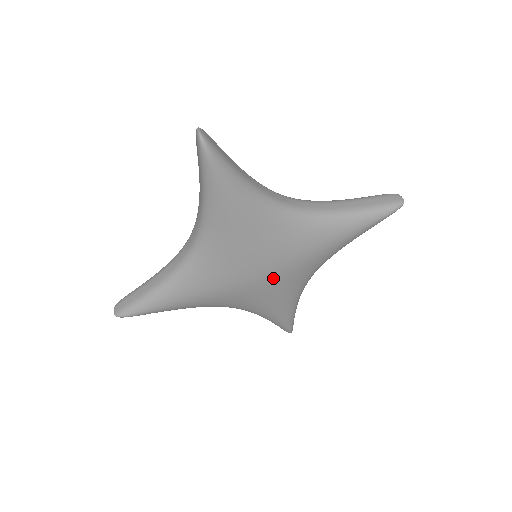
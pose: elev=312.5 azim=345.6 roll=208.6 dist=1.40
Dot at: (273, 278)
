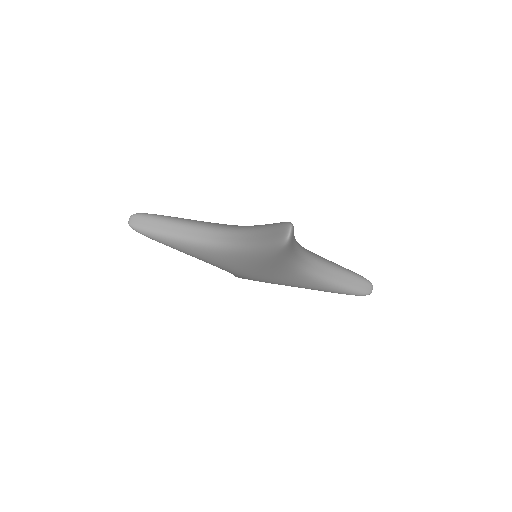
Dot at: (256, 280)
